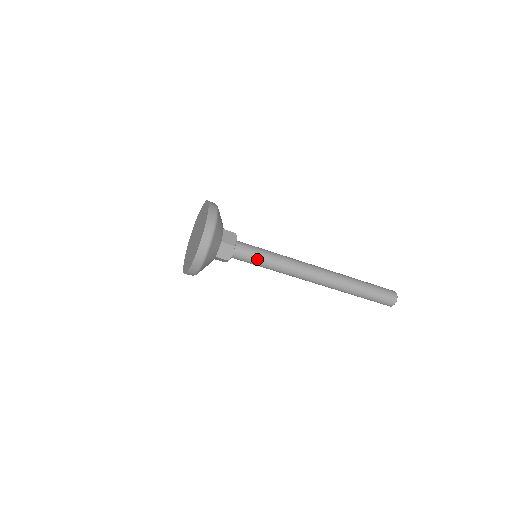
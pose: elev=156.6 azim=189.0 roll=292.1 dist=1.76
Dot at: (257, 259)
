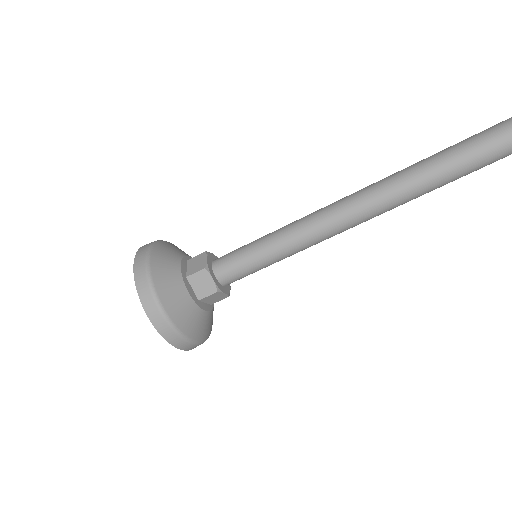
Dot at: (259, 269)
